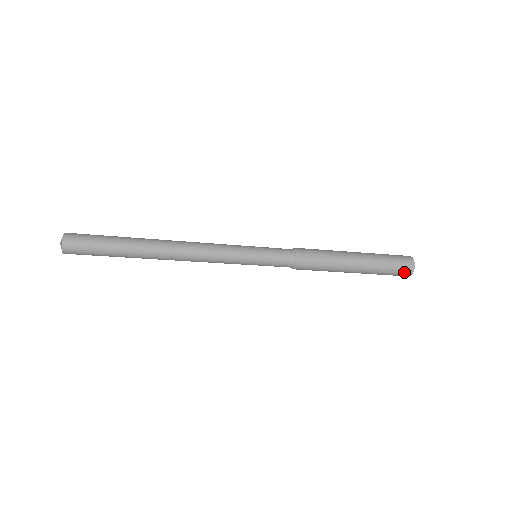
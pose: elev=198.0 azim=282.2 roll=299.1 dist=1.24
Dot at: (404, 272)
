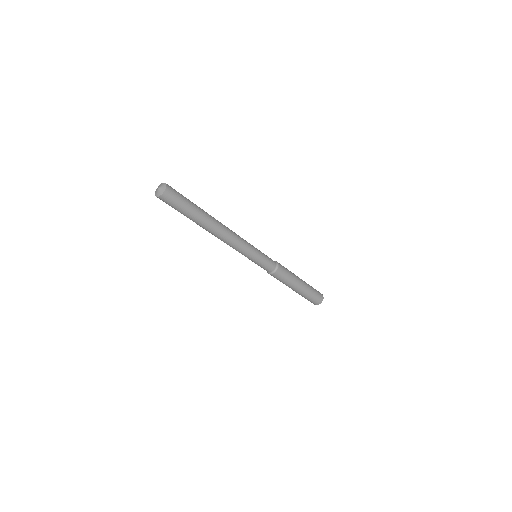
Dot at: (320, 295)
